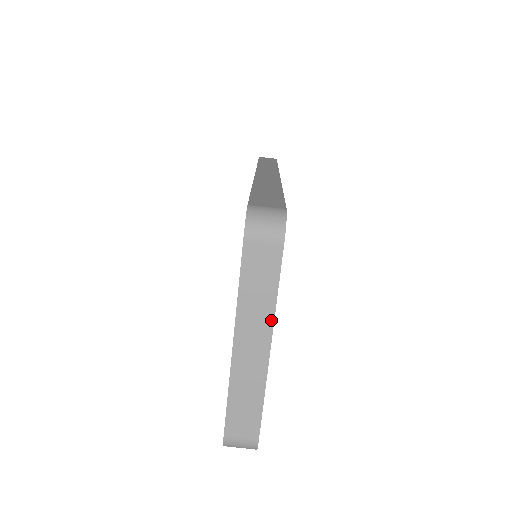
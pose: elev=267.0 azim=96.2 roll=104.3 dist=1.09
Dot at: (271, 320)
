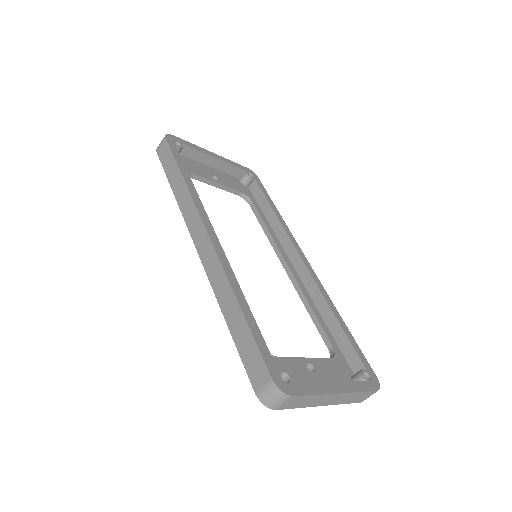
Dot at: (326, 395)
